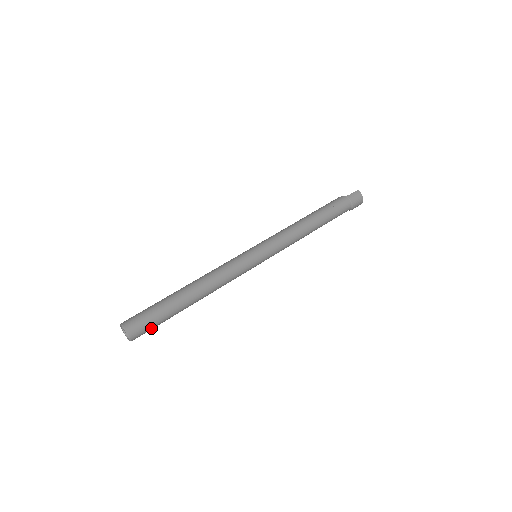
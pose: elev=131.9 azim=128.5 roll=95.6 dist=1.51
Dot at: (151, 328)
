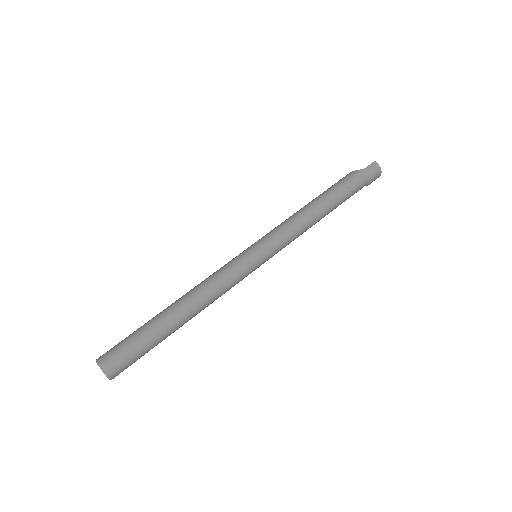
Dot at: (134, 361)
